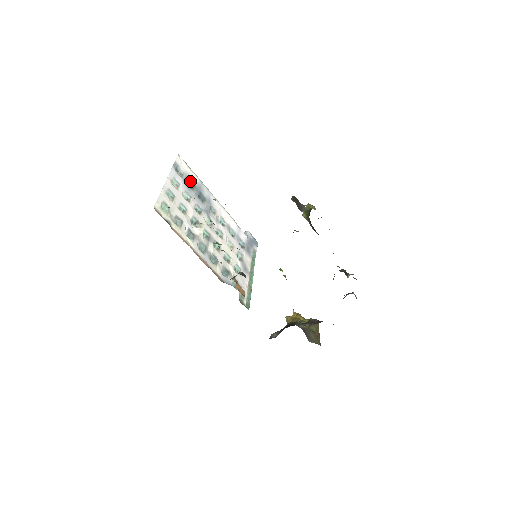
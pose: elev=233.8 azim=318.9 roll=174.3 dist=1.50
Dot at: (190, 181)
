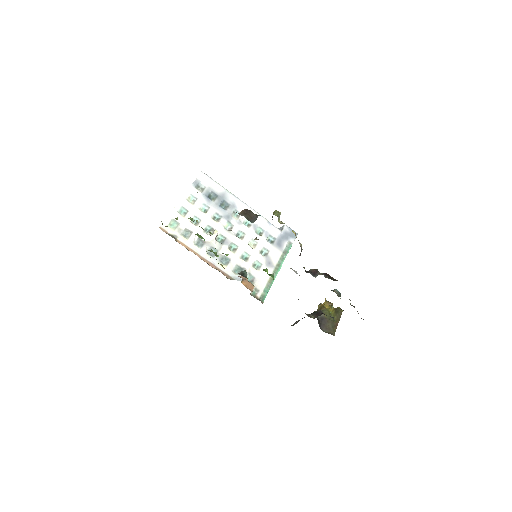
Dot at: (212, 193)
